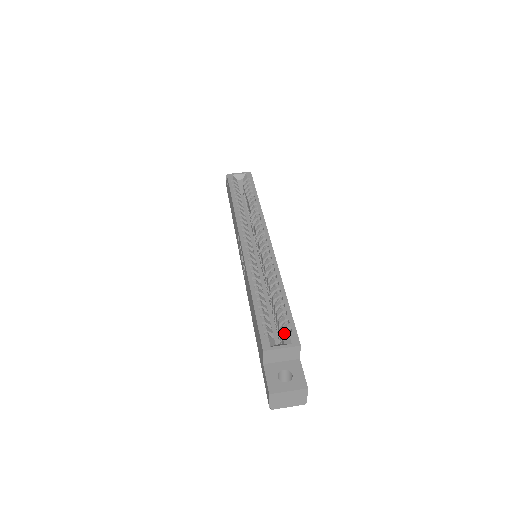
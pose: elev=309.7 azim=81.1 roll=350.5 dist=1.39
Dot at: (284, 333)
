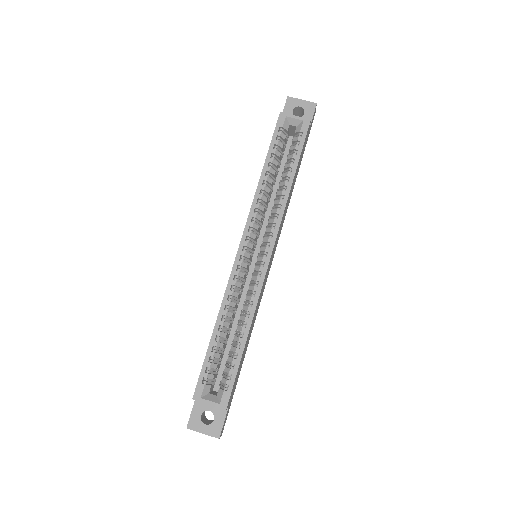
Dot at: (223, 383)
